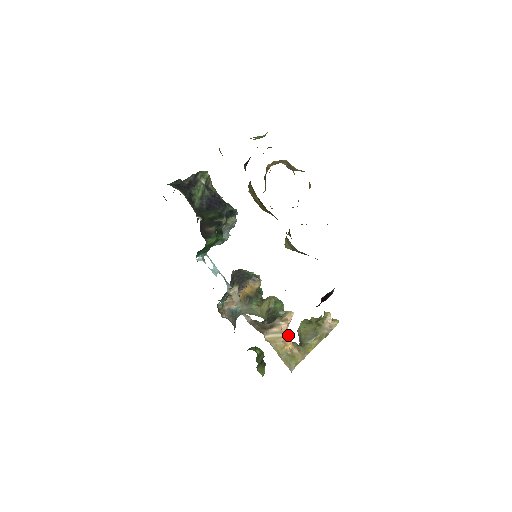
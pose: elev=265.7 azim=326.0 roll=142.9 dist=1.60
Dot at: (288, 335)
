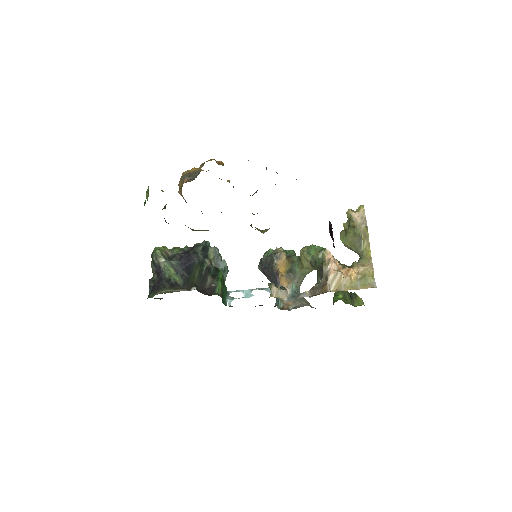
Dot at: (343, 267)
